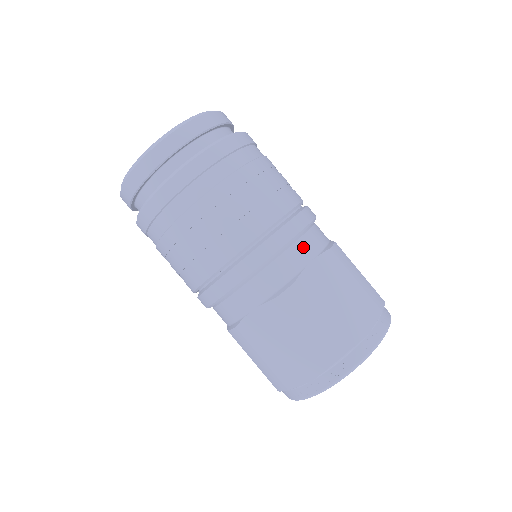
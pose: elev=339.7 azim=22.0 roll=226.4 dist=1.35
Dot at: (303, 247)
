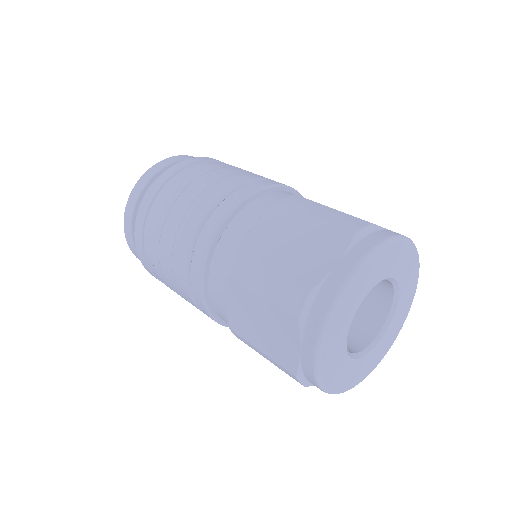
Dot at: (245, 215)
